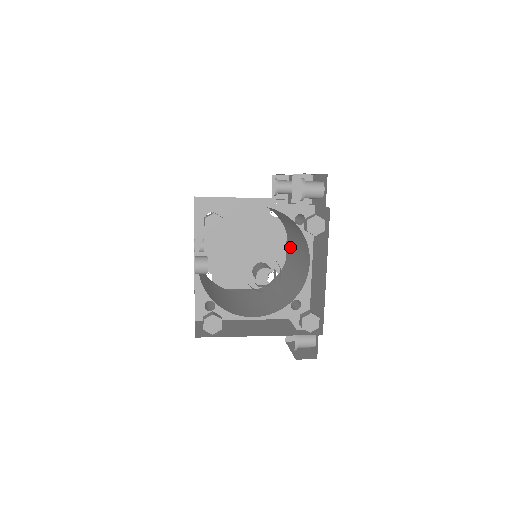
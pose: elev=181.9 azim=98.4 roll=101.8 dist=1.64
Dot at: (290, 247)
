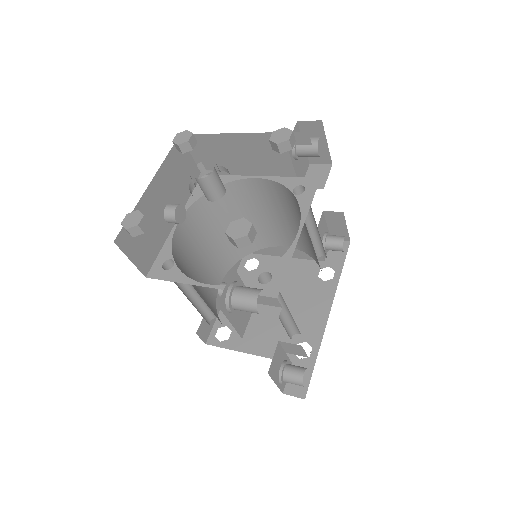
Dot at: occluded
